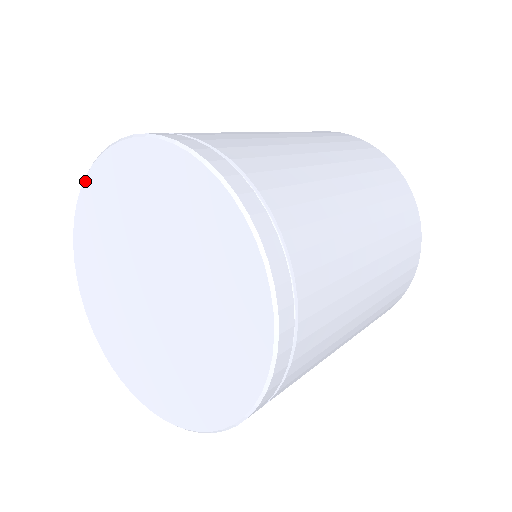
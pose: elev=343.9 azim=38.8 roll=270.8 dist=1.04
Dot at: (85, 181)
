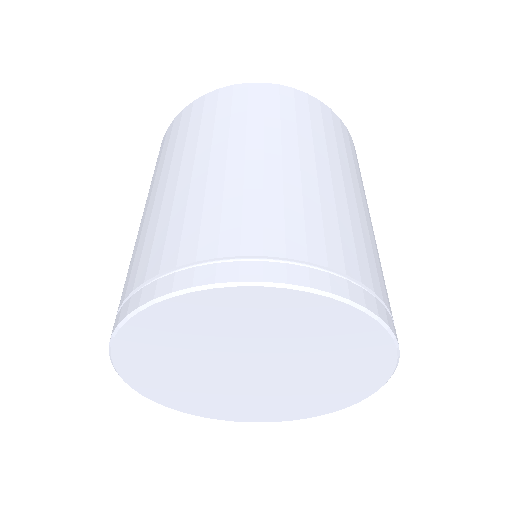
Dot at: (280, 290)
